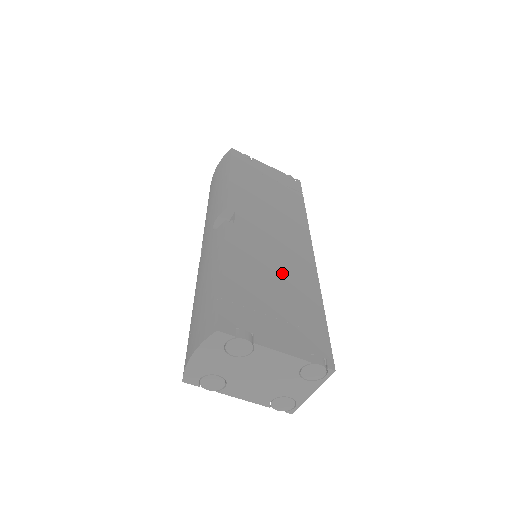
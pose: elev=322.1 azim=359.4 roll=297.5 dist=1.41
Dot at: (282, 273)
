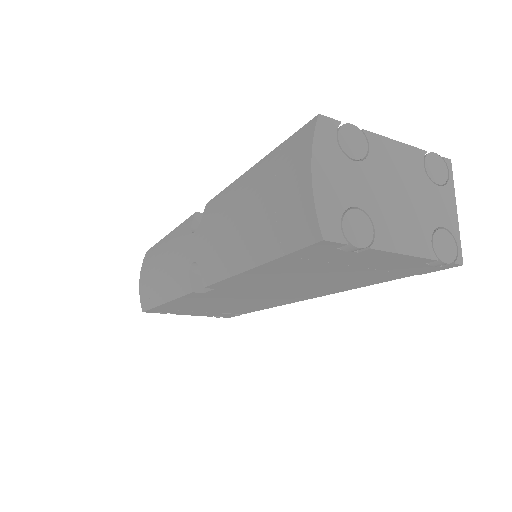
Dot at: occluded
